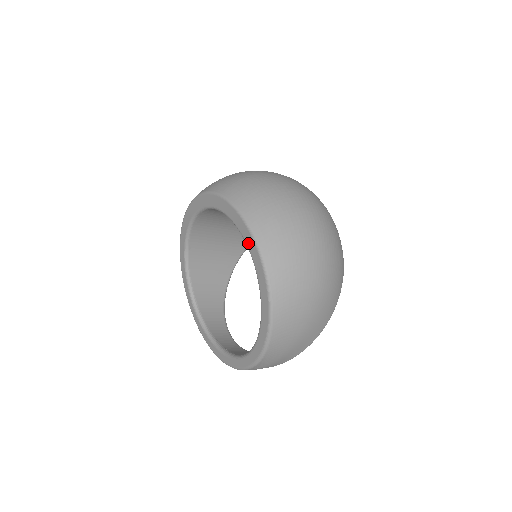
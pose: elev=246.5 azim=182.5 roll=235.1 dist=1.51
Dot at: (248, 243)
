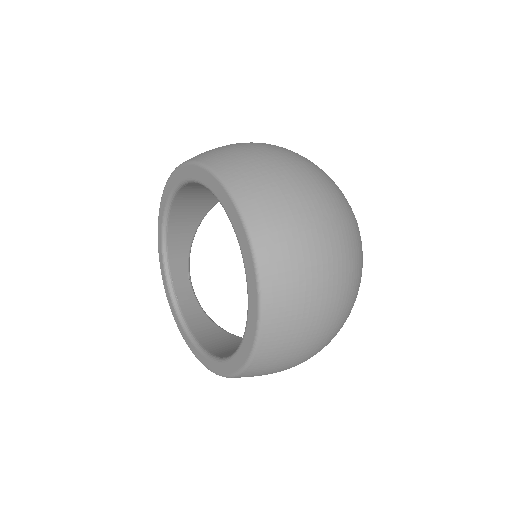
Dot at: (249, 322)
